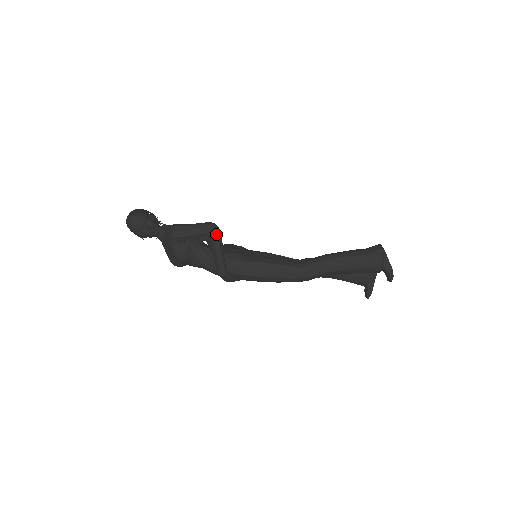
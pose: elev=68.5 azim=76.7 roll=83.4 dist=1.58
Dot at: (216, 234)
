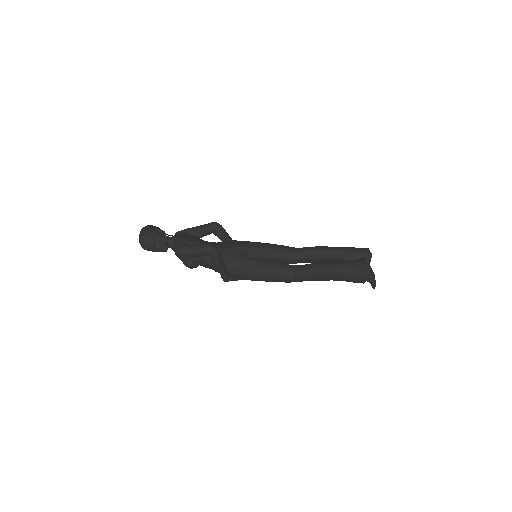
Dot at: (215, 256)
